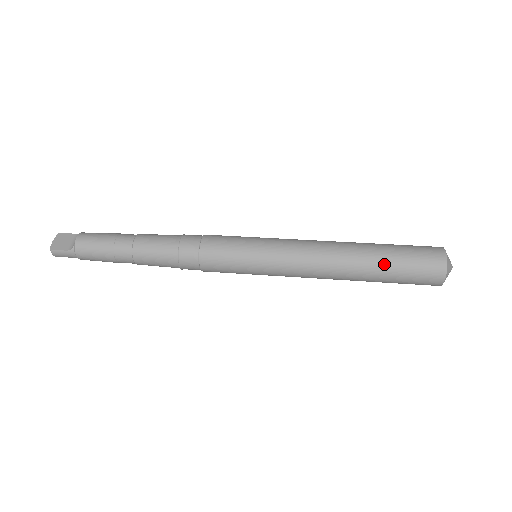
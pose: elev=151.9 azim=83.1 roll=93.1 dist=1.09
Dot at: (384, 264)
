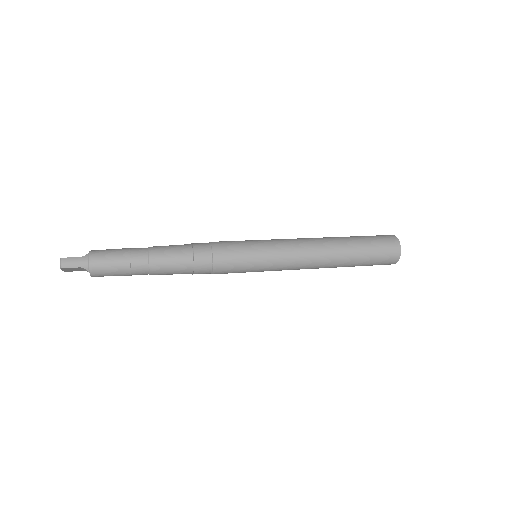
Dot at: (355, 238)
